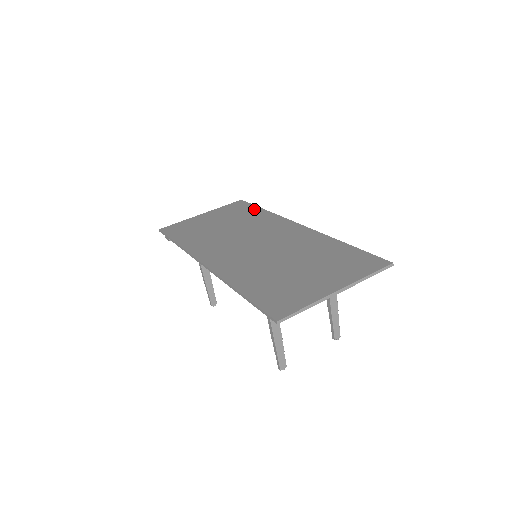
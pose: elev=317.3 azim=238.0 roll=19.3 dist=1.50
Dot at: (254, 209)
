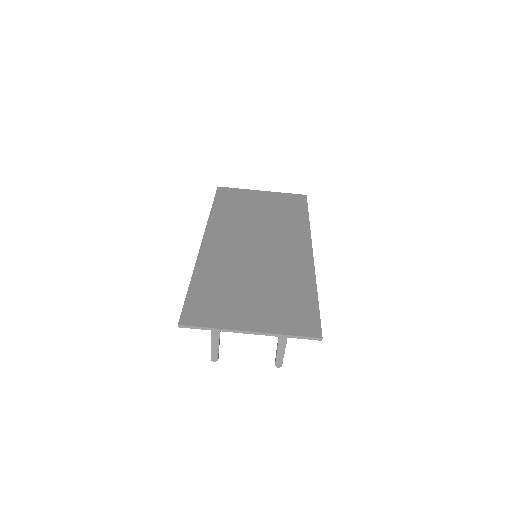
Dot at: (302, 211)
